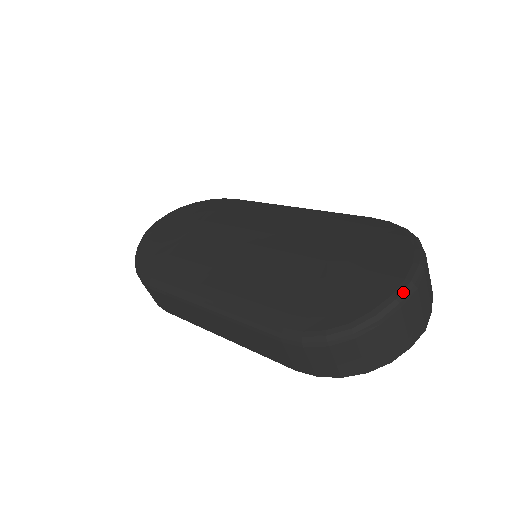
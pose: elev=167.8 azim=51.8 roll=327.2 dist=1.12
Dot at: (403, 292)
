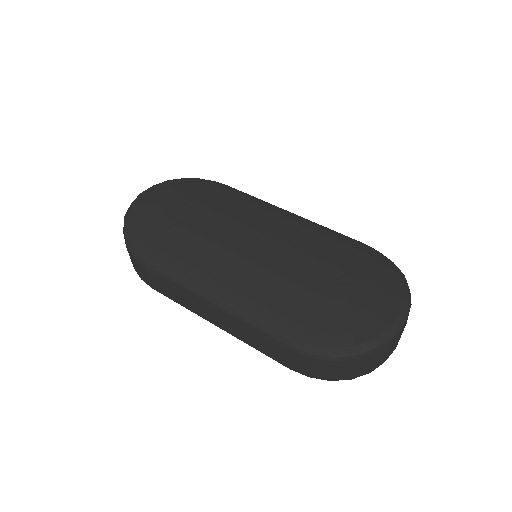
Dot at: (398, 326)
